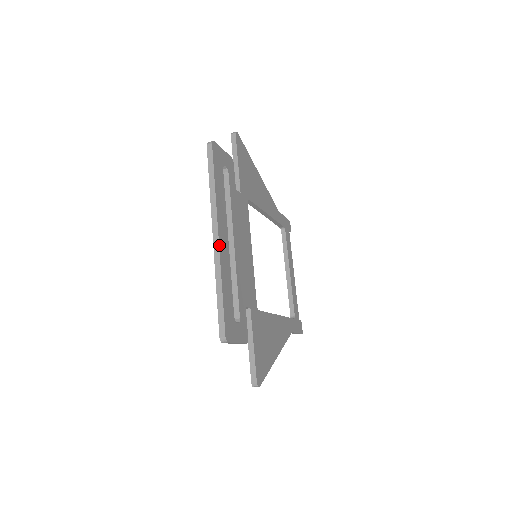
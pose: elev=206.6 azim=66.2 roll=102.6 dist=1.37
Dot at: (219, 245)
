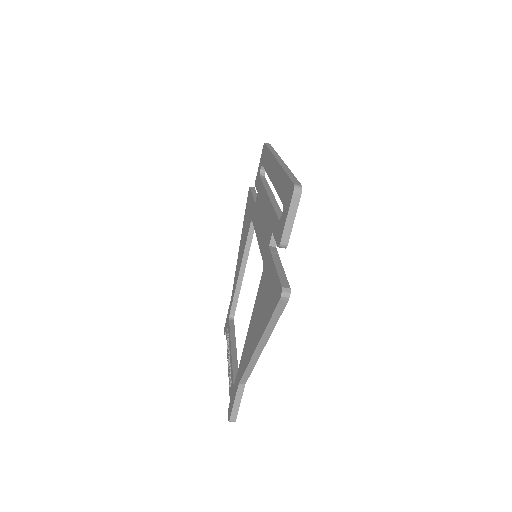
Dot at: (284, 163)
